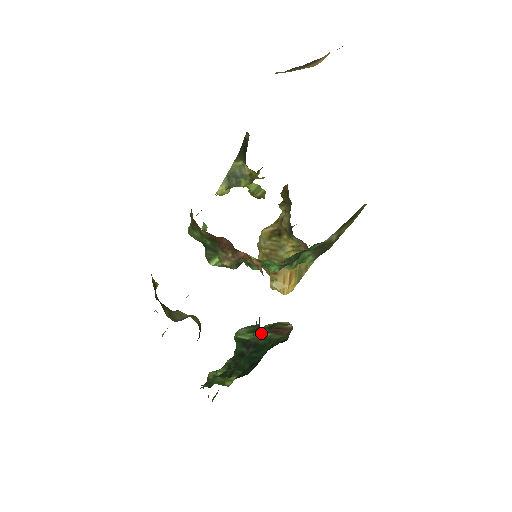
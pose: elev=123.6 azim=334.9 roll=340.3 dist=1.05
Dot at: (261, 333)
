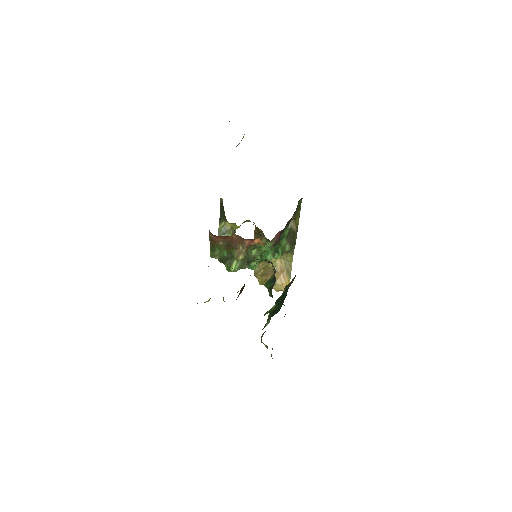
Dot at: occluded
